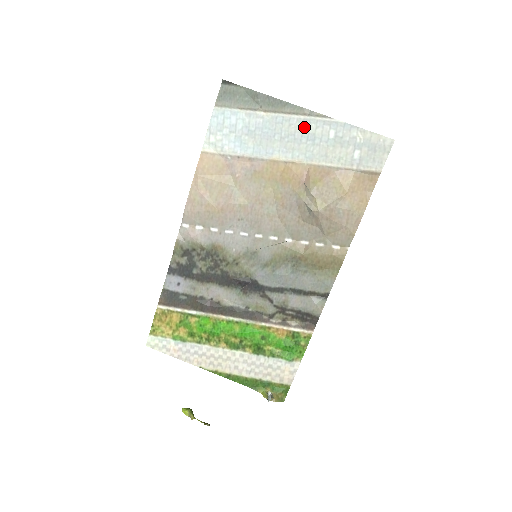
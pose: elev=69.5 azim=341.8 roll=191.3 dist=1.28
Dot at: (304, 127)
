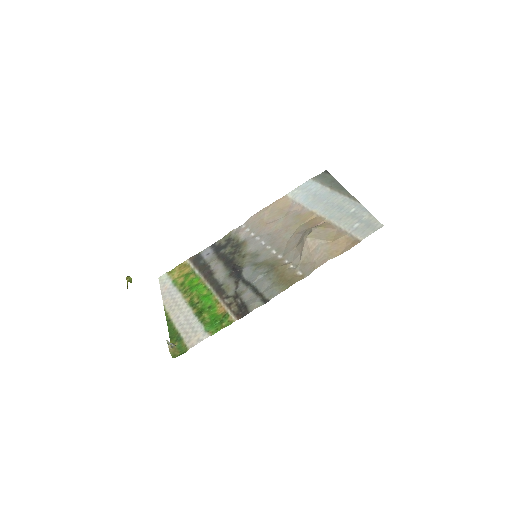
Dot at: (342, 202)
